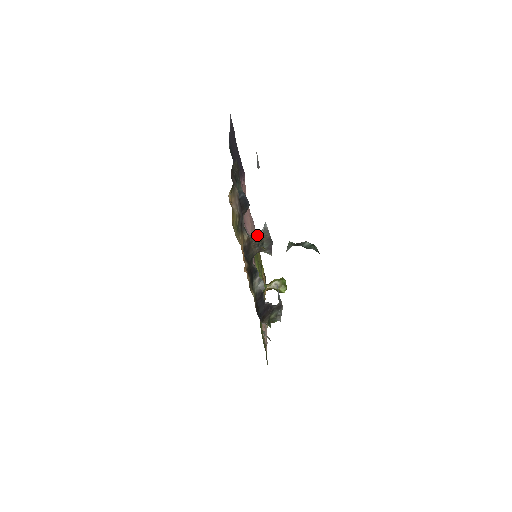
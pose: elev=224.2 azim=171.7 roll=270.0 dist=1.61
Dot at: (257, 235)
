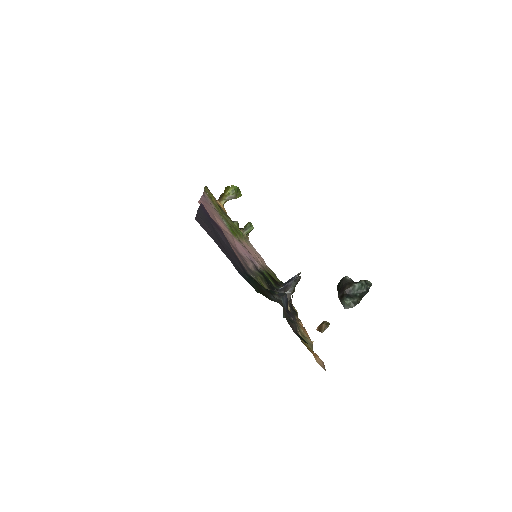
Dot at: (290, 290)
